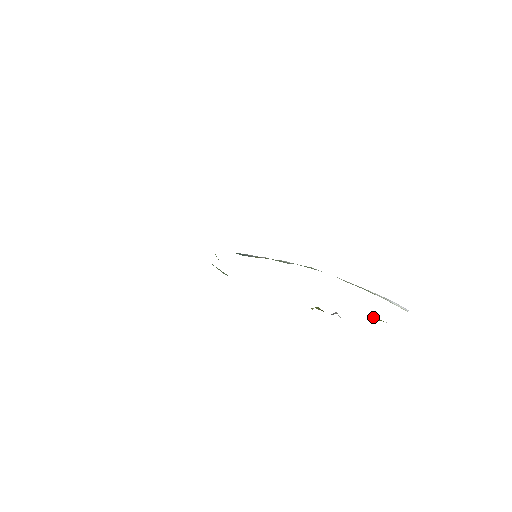
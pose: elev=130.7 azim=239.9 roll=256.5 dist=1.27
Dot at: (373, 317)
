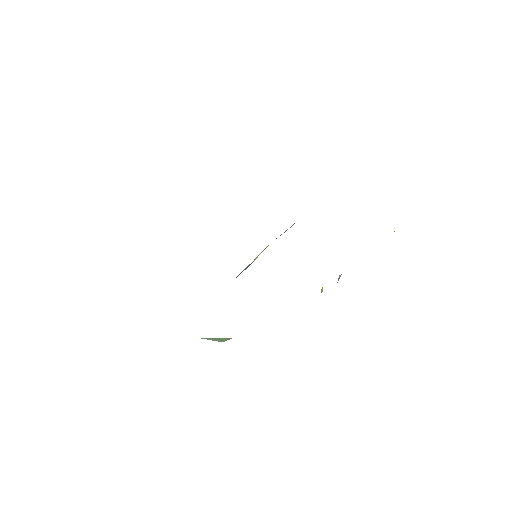
Dot at: occluded
